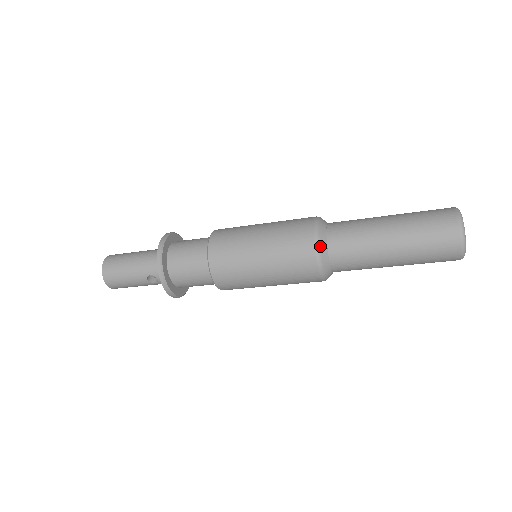
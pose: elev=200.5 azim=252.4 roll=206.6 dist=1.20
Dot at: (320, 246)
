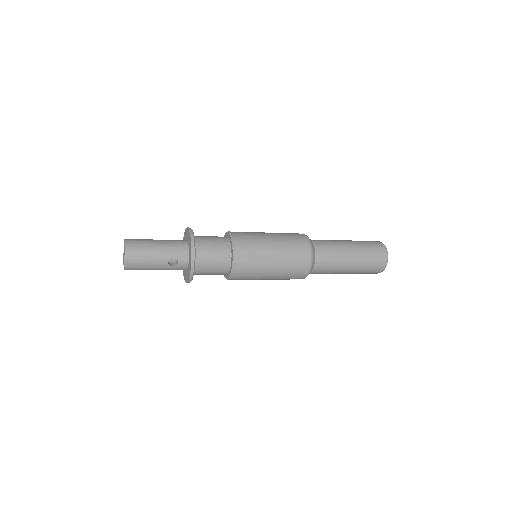
Dot at: (313, 249)
